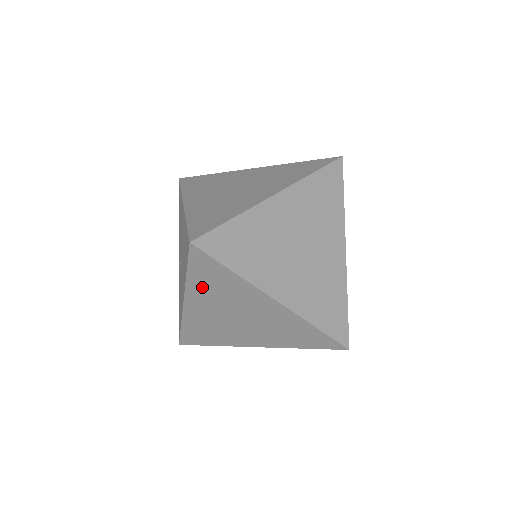
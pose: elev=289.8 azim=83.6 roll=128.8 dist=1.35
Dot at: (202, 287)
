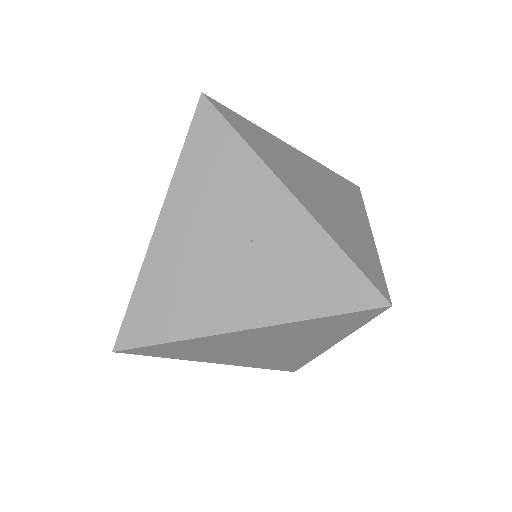
Dot at: occluded
